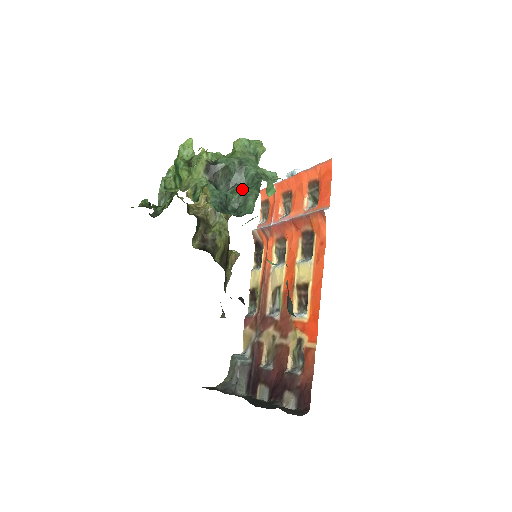
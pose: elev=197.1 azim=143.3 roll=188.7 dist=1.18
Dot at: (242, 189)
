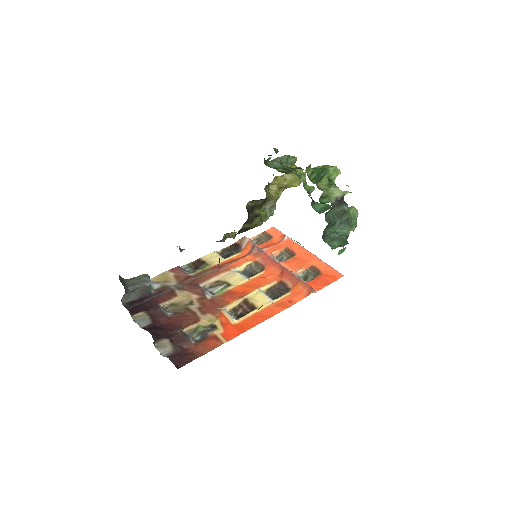
Dot at: occluded
